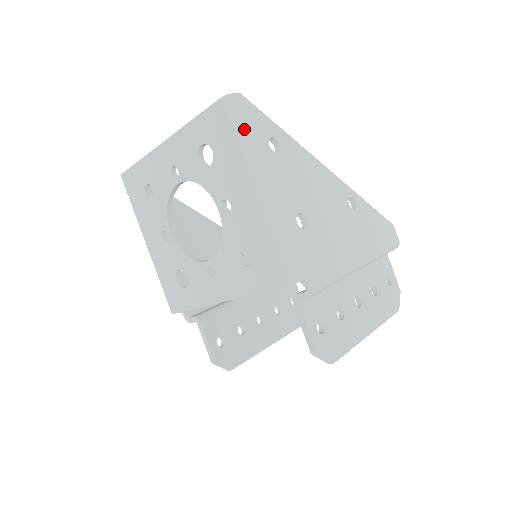
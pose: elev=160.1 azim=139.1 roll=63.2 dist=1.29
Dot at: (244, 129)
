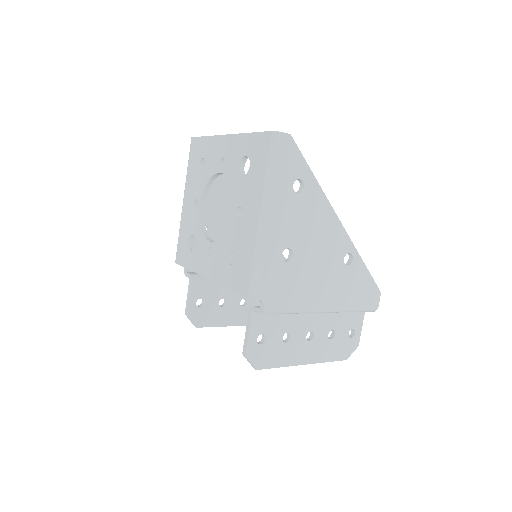
Dot at: (277, 164)
